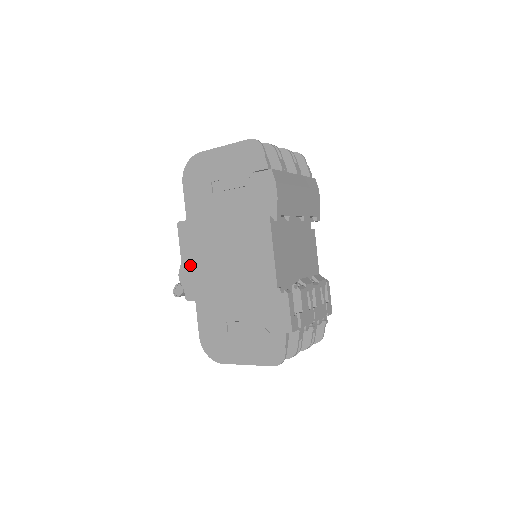
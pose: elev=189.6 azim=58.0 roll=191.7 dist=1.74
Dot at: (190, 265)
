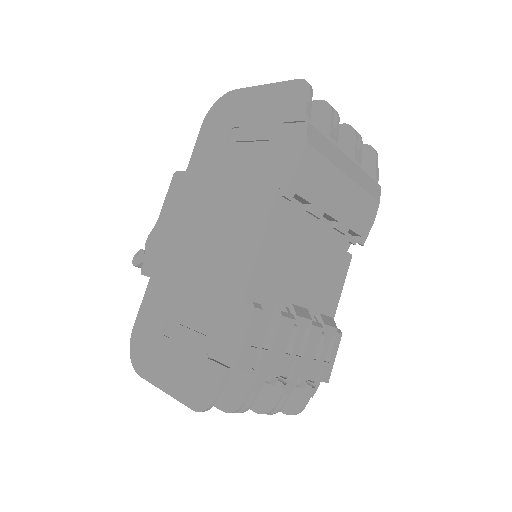
Dot at: (164, 229)
